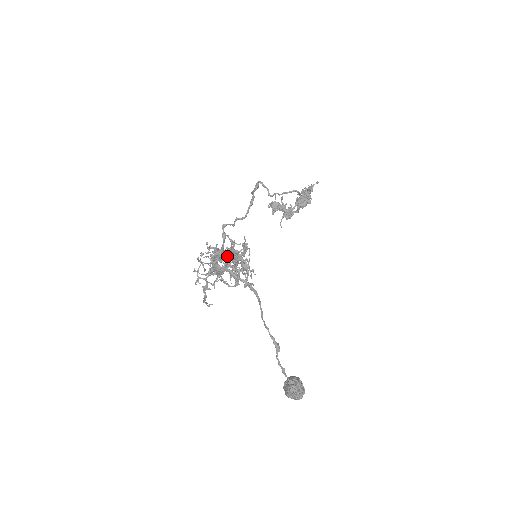
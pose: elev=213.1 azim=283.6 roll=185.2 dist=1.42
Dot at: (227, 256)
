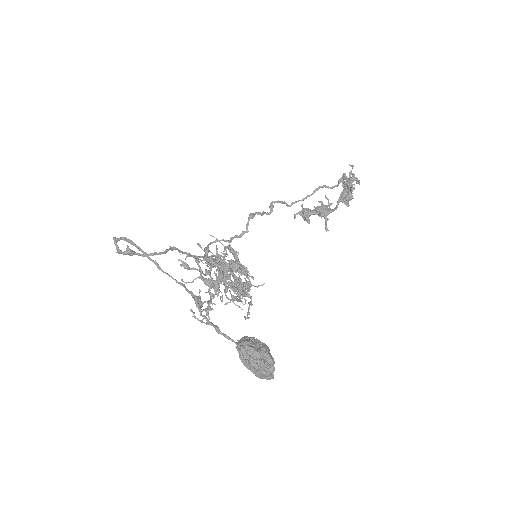
Dot at: (167, 249)
